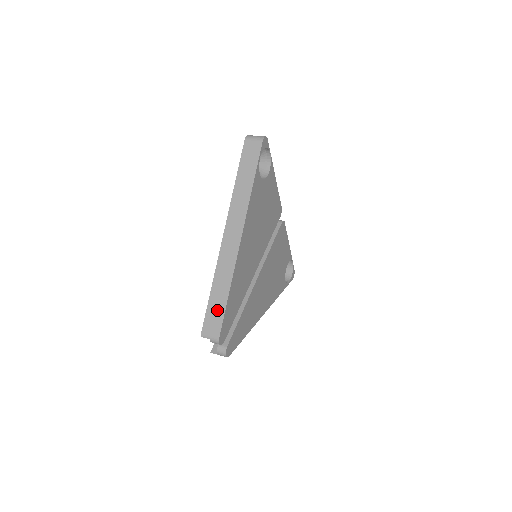
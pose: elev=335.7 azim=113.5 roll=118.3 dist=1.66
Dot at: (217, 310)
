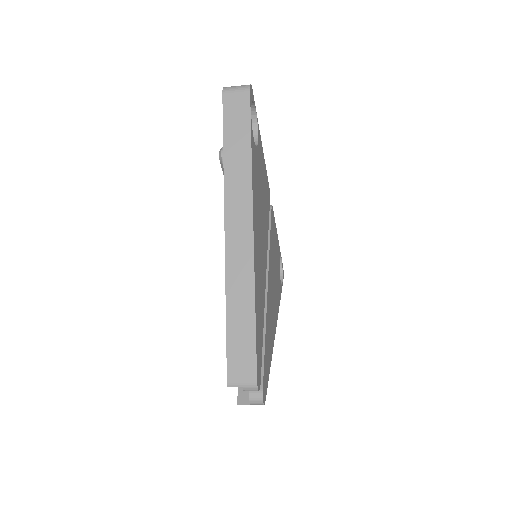
Dot at: (243, 342)
